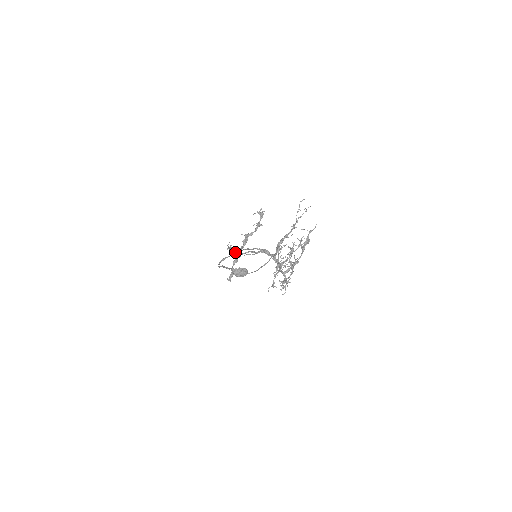
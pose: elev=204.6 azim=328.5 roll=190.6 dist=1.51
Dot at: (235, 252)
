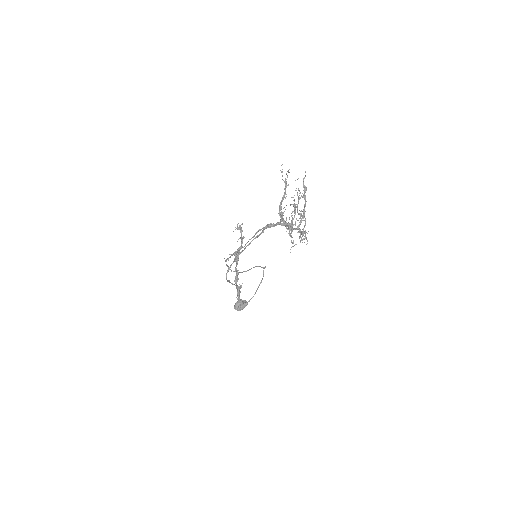
Dot at: occluded
